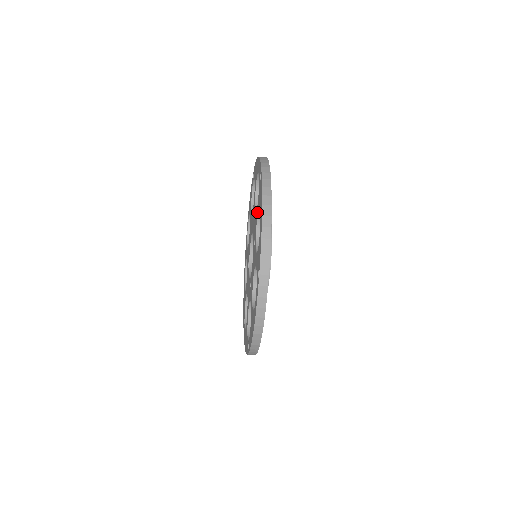
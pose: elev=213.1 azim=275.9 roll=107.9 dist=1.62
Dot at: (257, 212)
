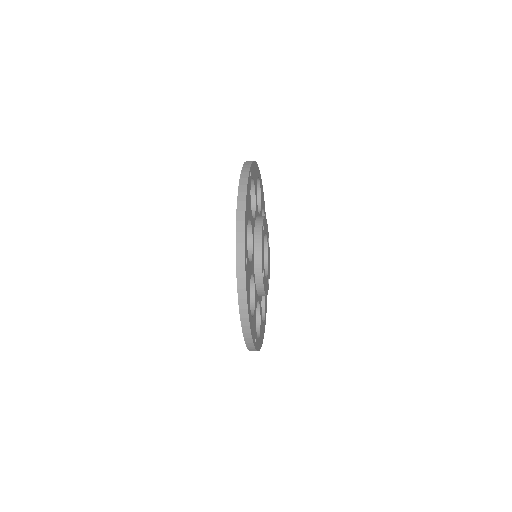
Dot at: occluded
